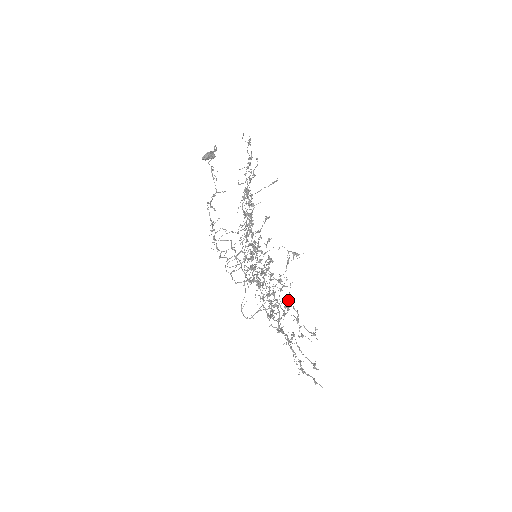
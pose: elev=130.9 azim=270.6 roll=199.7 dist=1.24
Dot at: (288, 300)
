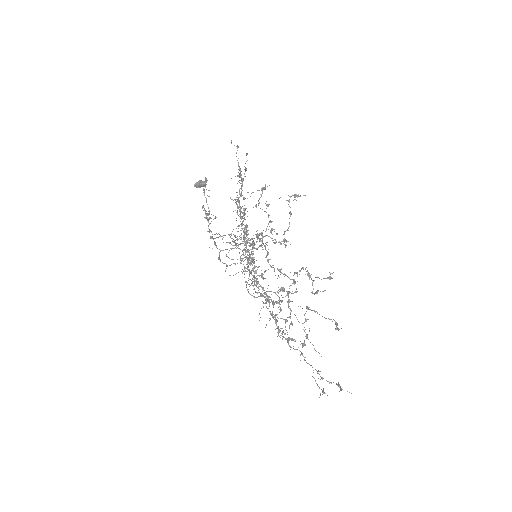
Dot at: (295, 291)
